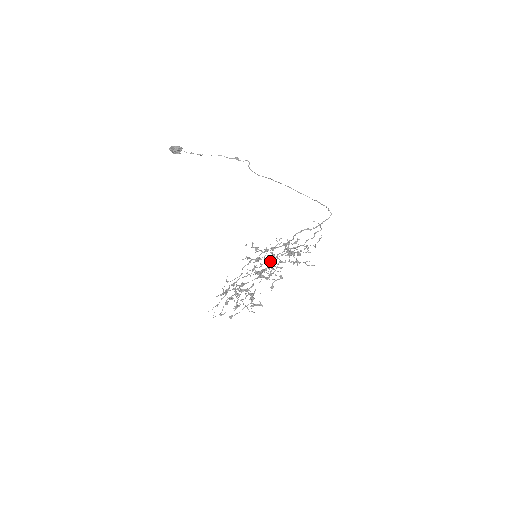
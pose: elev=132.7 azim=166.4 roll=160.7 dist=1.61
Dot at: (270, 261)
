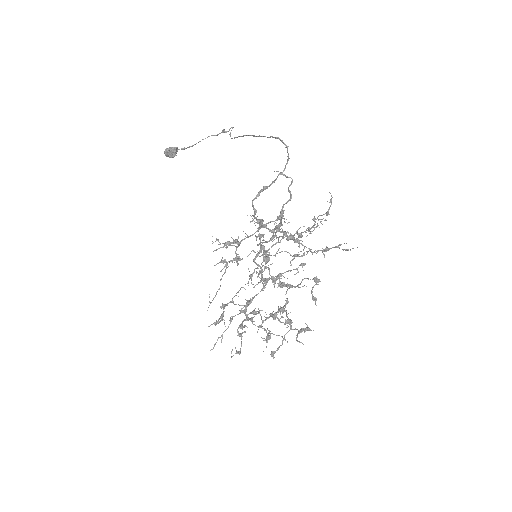
Dot at: (255, 258)
